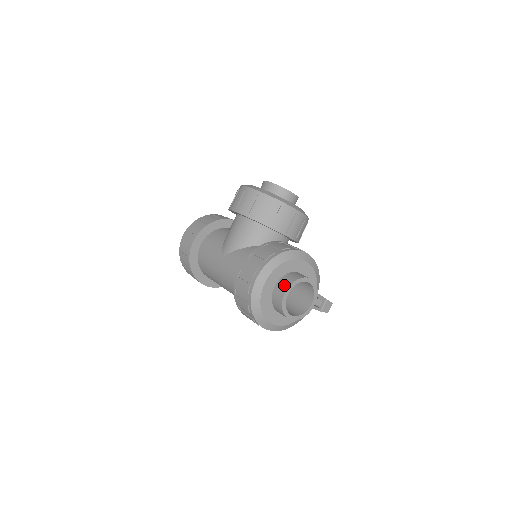
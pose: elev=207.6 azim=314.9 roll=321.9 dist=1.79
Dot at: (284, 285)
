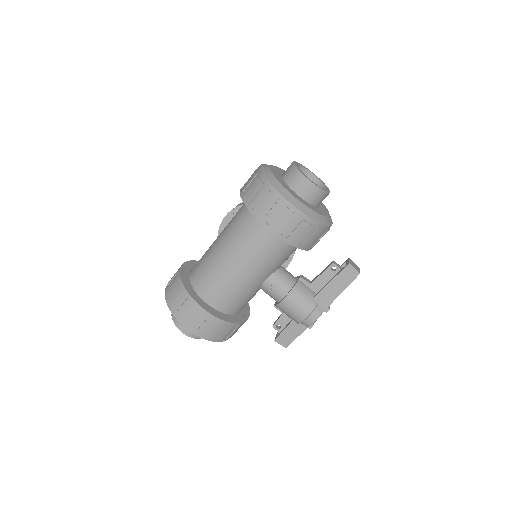
Dot at: occluded
